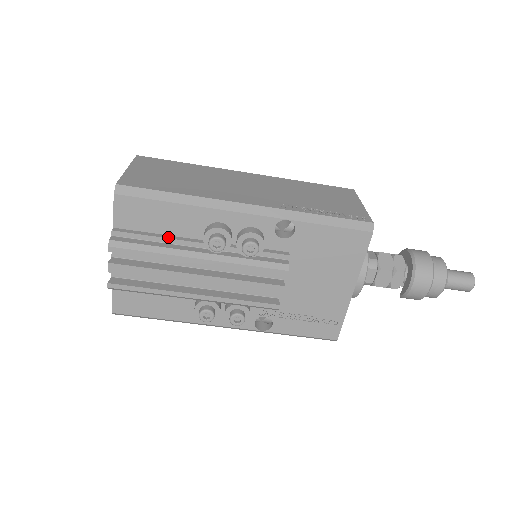
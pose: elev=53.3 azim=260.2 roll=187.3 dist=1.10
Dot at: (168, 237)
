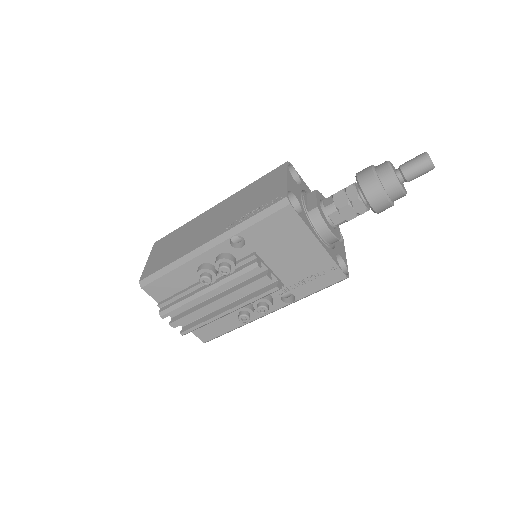
Dot at: (185, 290)
